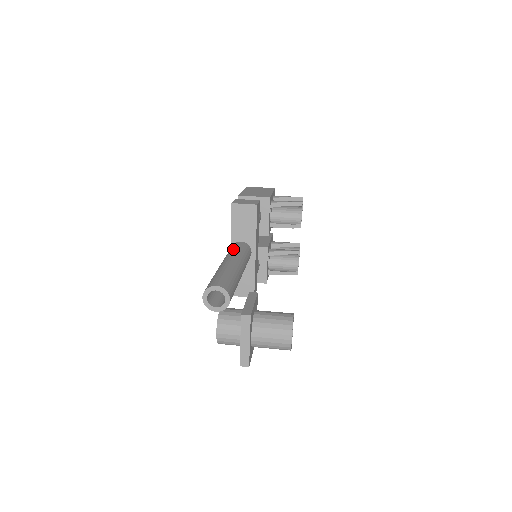
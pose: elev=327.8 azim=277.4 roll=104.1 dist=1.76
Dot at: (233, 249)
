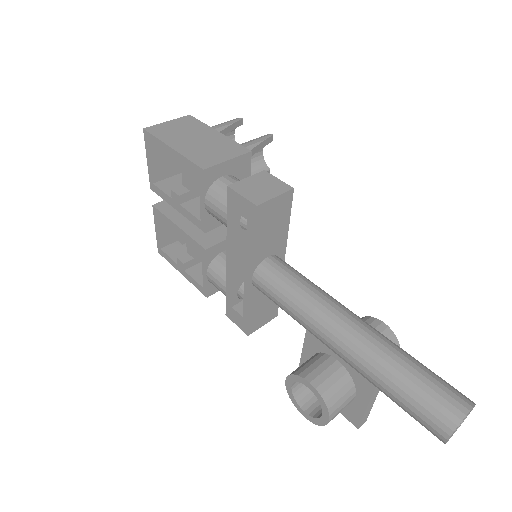
Dot at: (296, 286)
